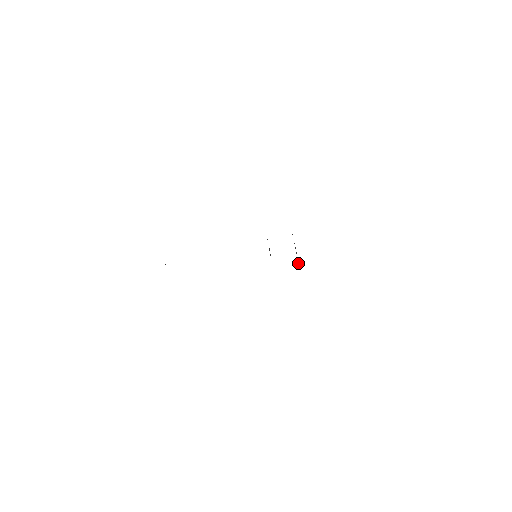
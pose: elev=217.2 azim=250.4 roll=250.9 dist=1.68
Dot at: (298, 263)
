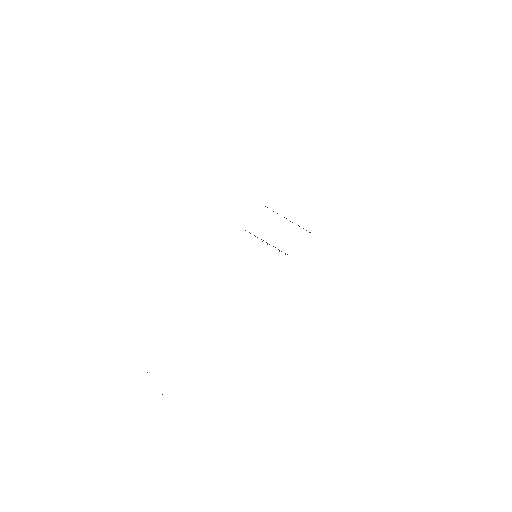
Dot at: occluded
